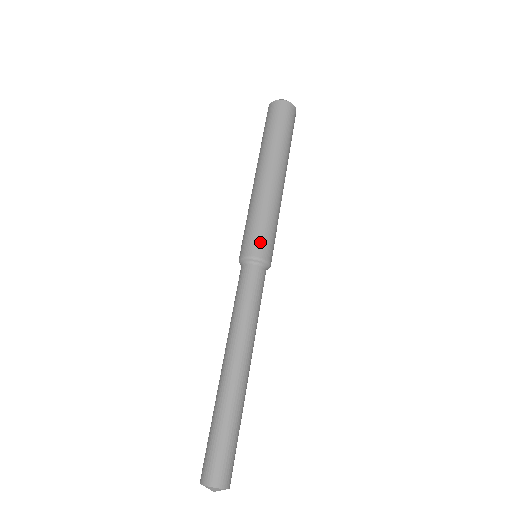
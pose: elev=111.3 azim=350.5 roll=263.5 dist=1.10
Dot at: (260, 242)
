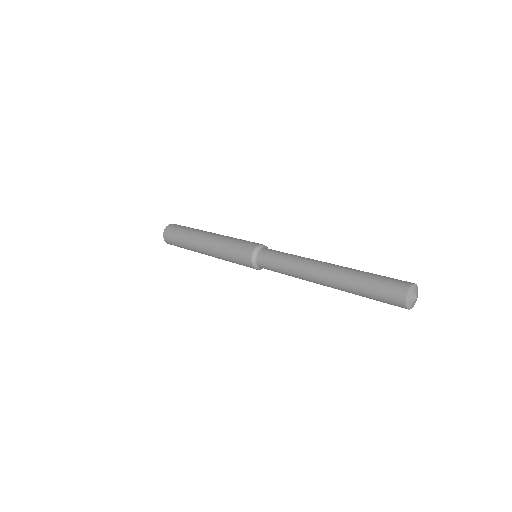
Dot at: occluded
